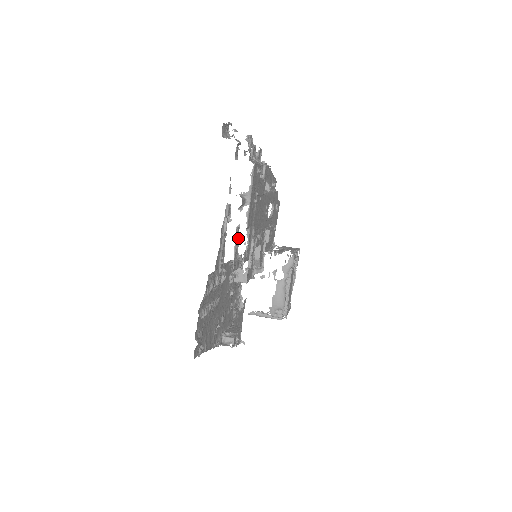
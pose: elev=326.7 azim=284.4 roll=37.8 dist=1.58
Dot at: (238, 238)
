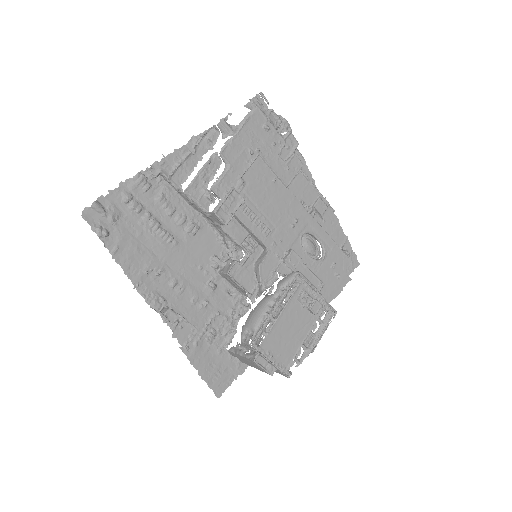
Dot at: (214, 171)
